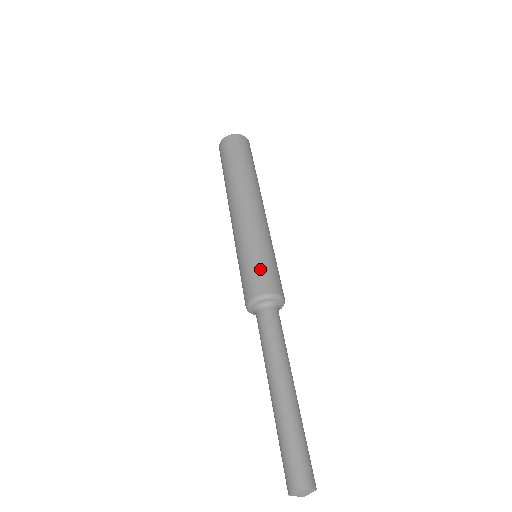
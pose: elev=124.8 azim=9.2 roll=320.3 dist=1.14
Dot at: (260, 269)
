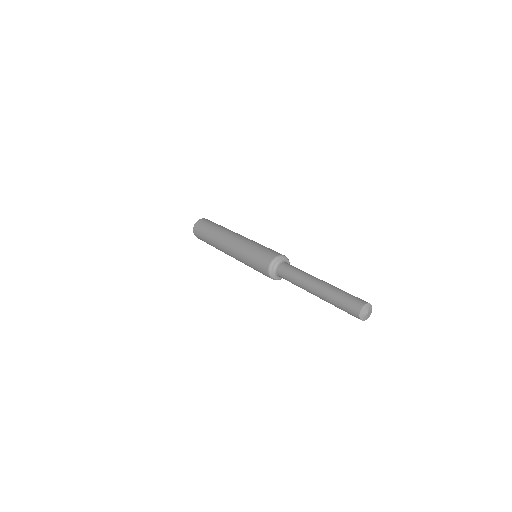
Dot at: (261, 254)
